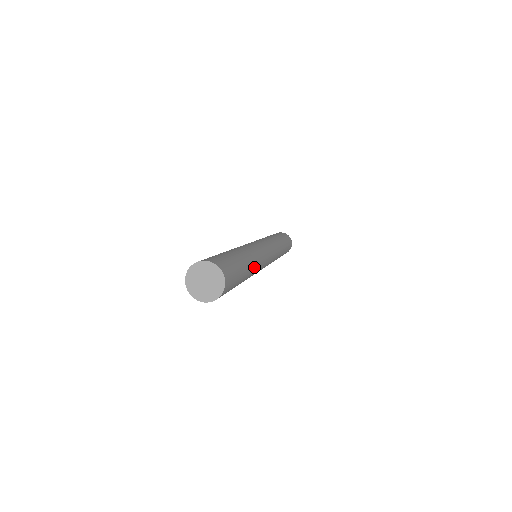
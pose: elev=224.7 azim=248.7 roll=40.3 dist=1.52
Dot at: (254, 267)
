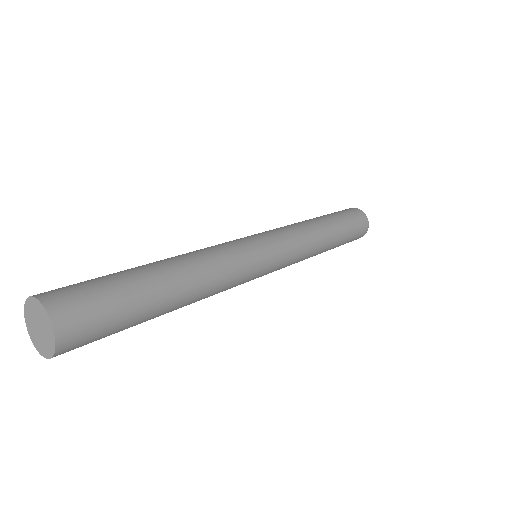
Dot at: (200, 286)
